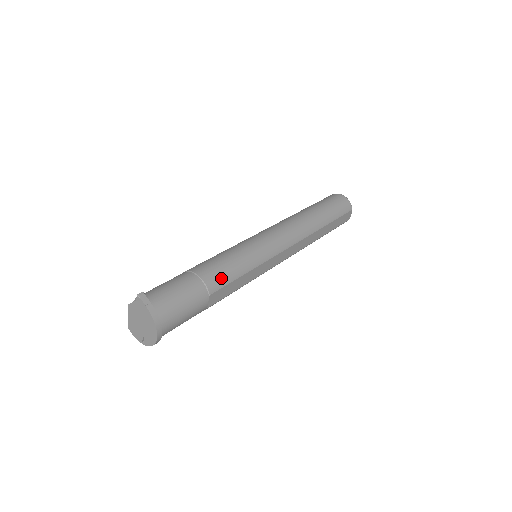
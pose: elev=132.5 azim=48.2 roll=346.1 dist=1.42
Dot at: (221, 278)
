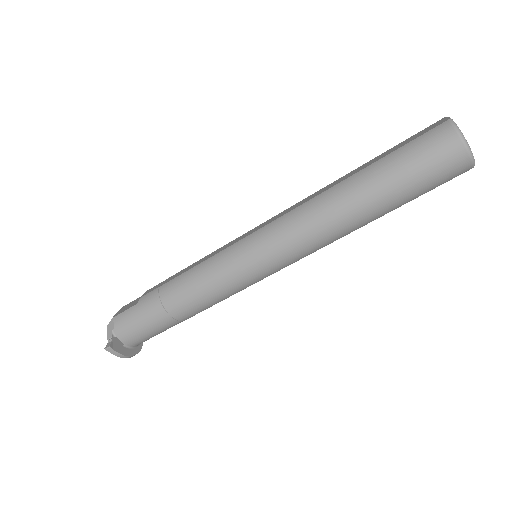
Dot at: (195, 311)
